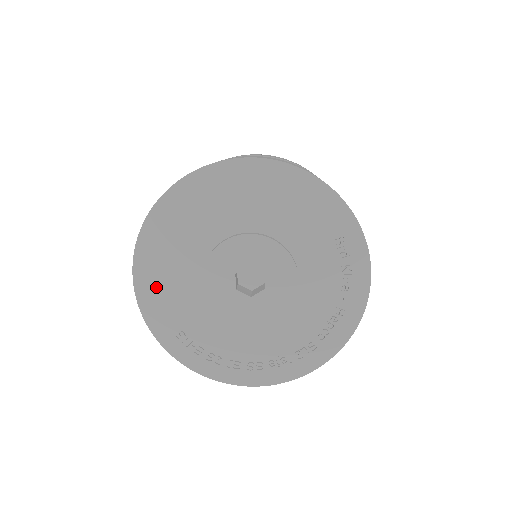
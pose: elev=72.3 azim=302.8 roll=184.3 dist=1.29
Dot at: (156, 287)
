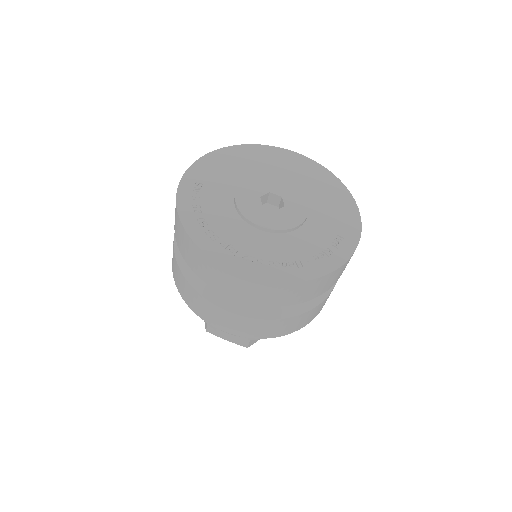
Dot at: (222, 162)
